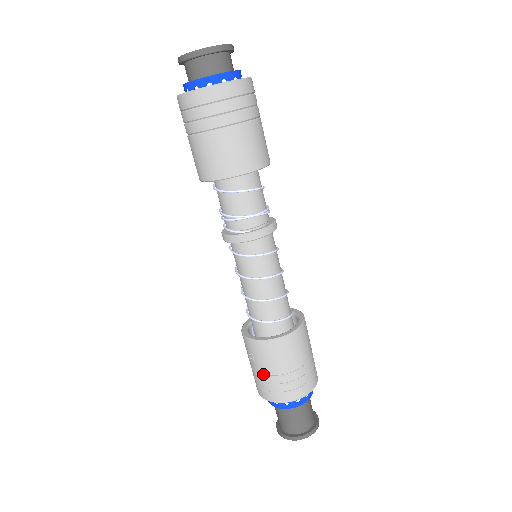
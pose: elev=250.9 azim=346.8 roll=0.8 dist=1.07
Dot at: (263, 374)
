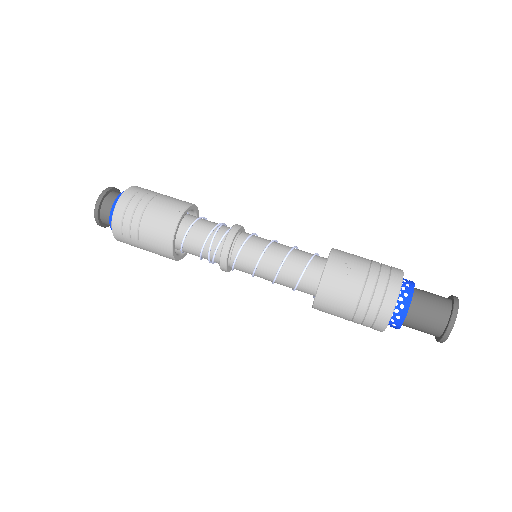
Dot at: (368, 265)
